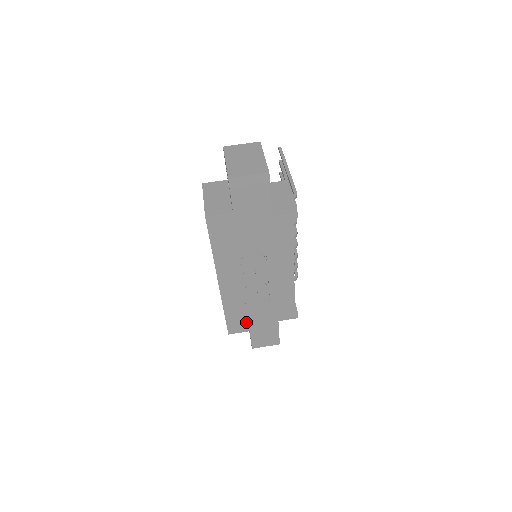
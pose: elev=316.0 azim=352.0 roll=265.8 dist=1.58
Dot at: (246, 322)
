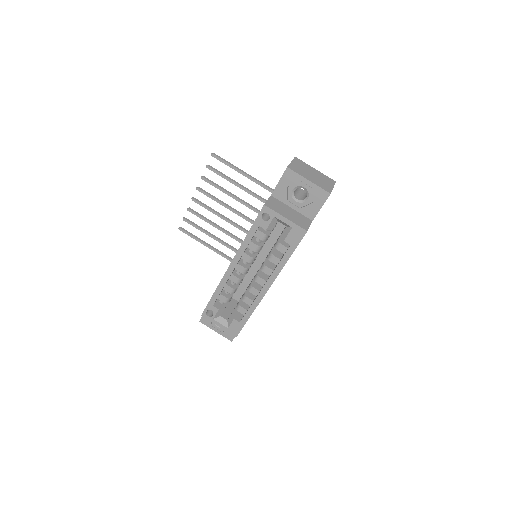
Dot at: occluded
